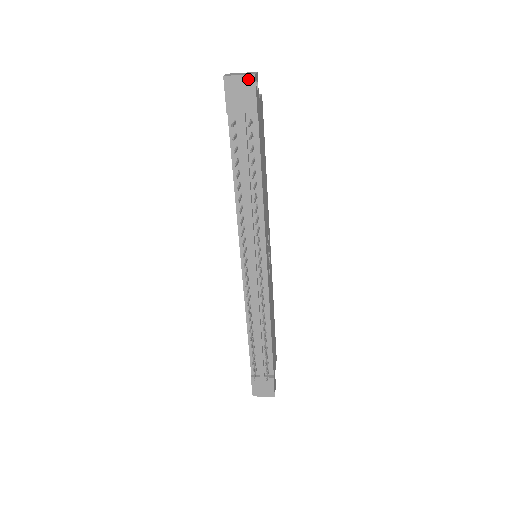
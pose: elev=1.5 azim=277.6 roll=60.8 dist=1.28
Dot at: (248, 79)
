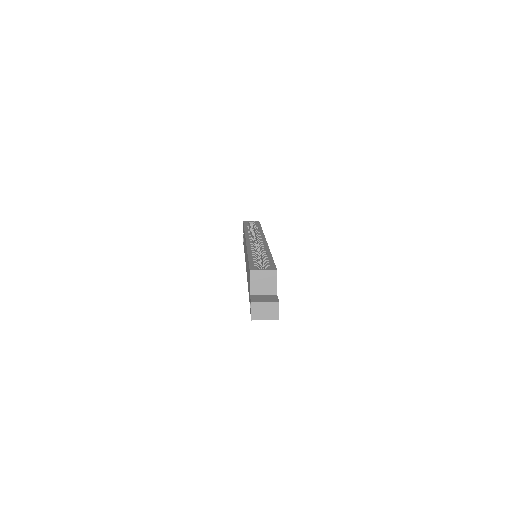
Dot at: (272, 318)
